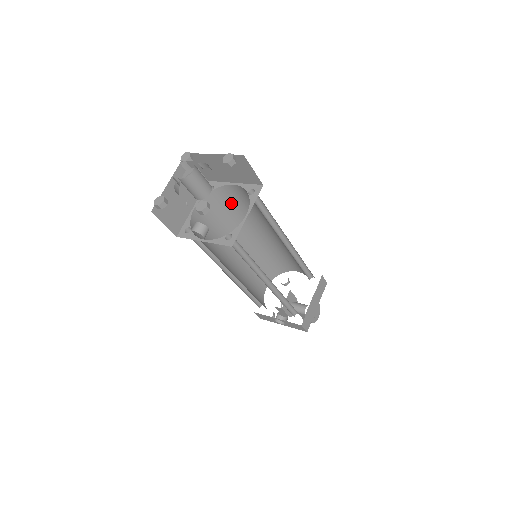
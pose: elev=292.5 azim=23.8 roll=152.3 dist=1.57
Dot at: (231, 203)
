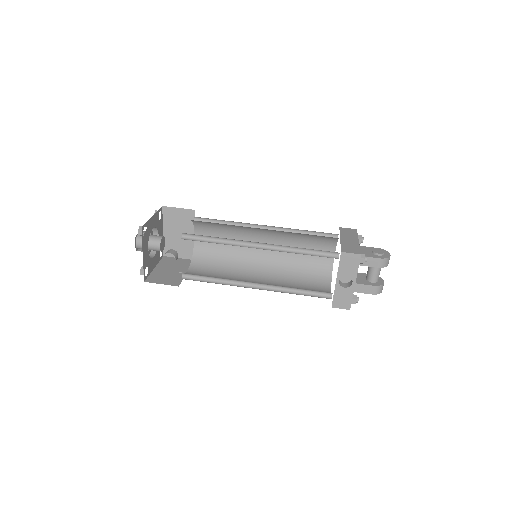
Dot at: (214, 253)
